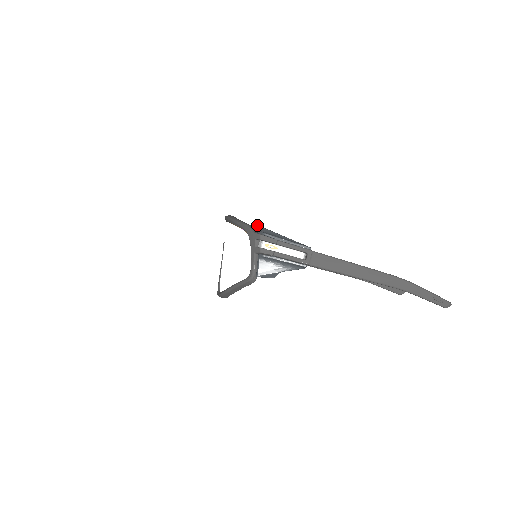
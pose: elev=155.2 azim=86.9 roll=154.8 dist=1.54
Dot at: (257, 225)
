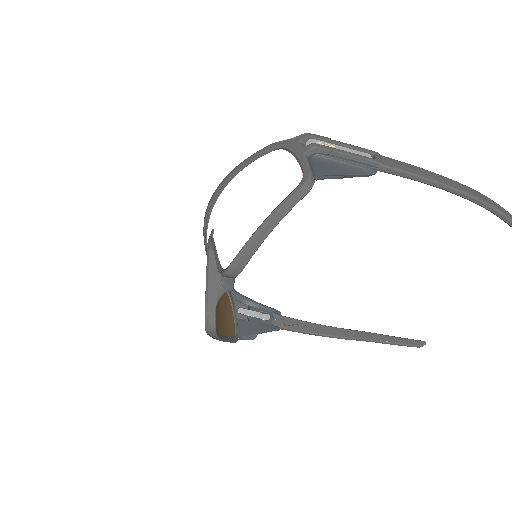
Dot at: occluded
